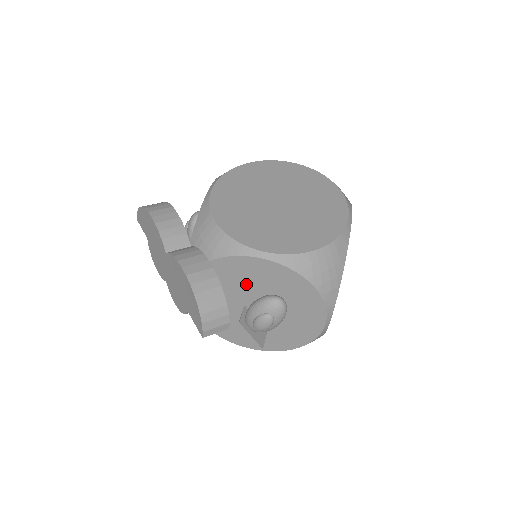
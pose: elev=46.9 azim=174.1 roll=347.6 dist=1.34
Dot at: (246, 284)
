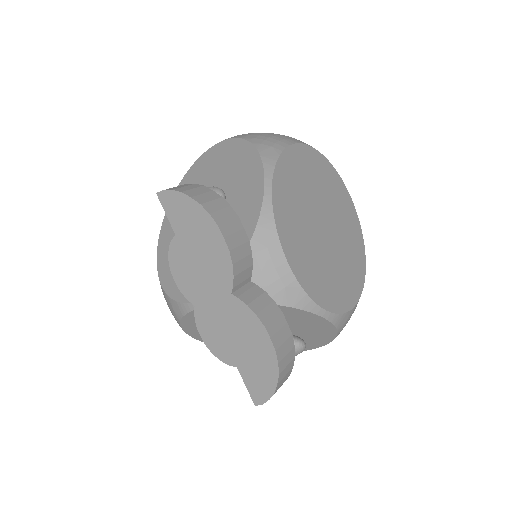
Dot at: occluded
